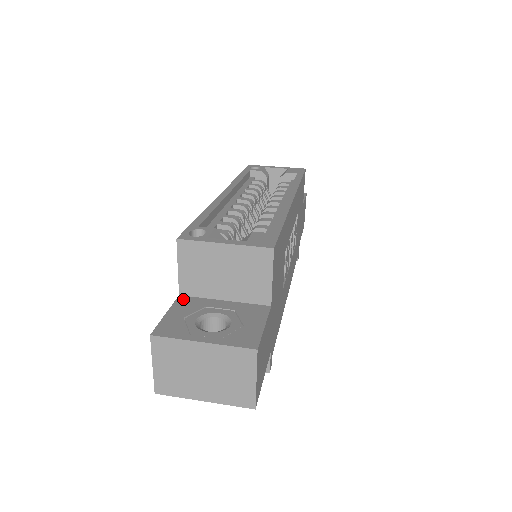
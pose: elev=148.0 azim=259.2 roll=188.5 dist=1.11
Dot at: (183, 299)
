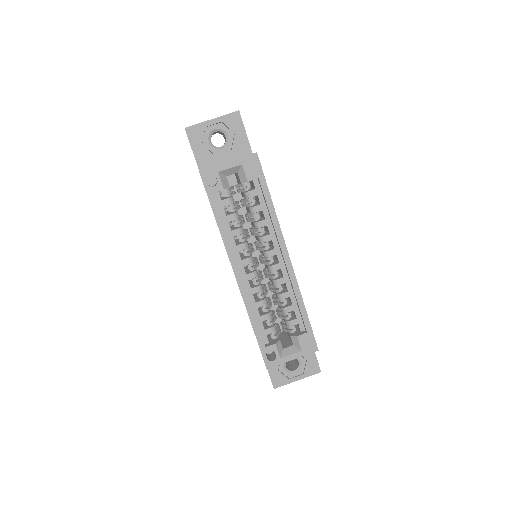
Dot at: occluded
